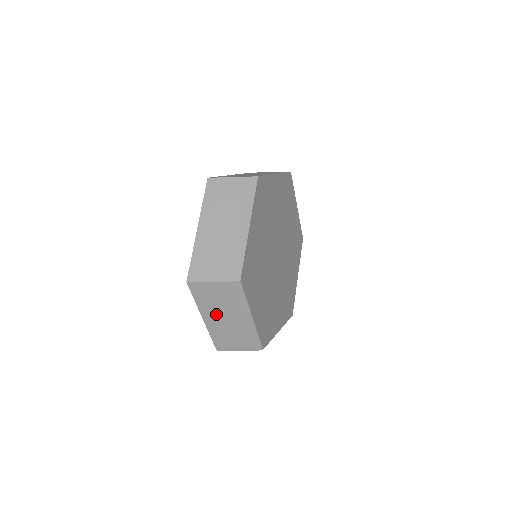
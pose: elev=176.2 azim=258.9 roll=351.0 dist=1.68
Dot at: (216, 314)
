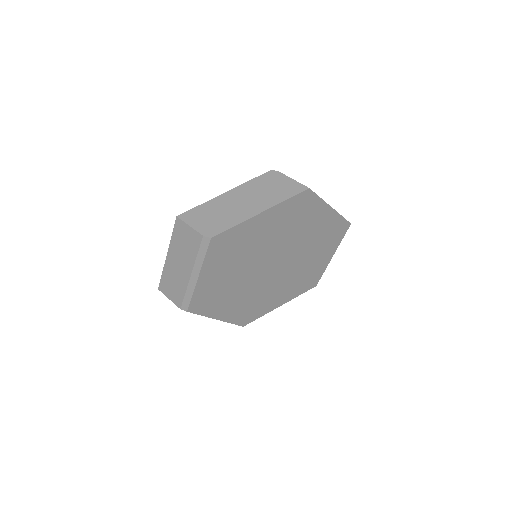
Dot at: occluded
